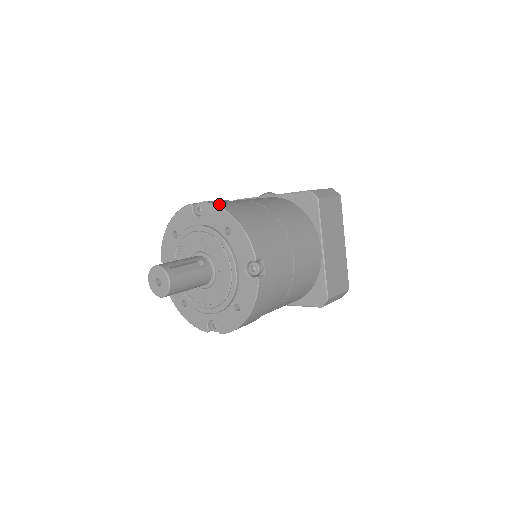
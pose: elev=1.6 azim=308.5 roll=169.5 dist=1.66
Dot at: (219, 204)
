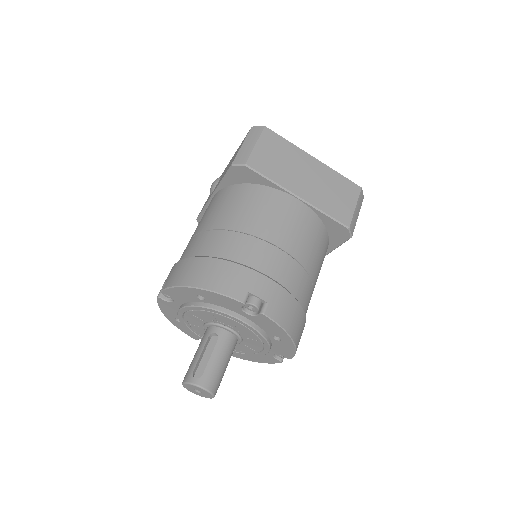
Dot at: (172, 282)
